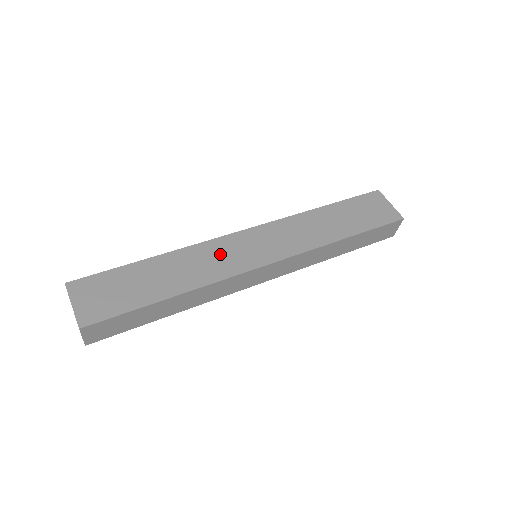
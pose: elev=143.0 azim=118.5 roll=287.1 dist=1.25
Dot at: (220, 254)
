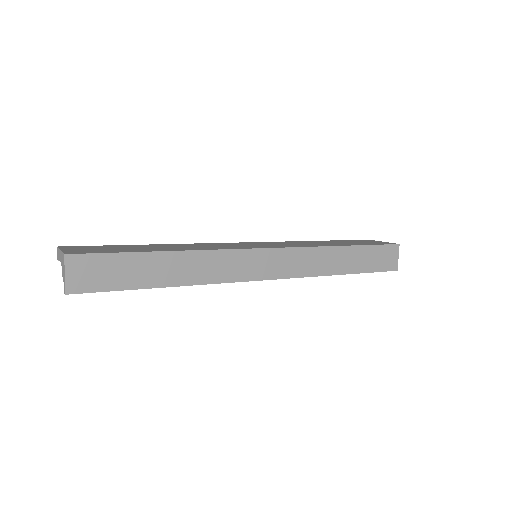
Dot at: (219, 245)
